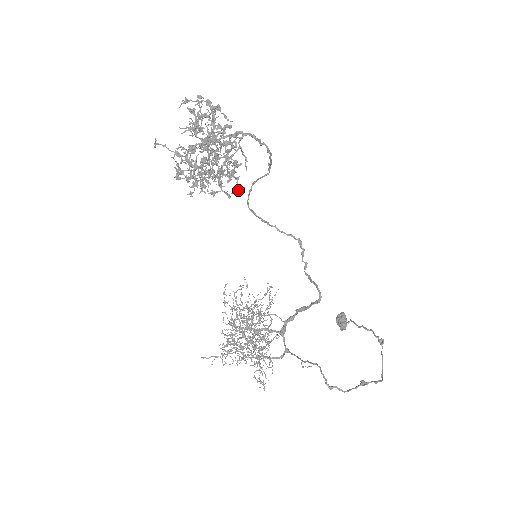
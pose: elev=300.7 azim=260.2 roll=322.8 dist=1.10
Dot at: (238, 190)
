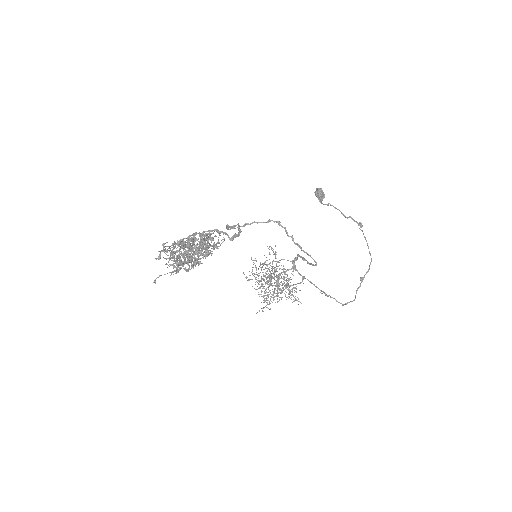
Dot at: occluded
